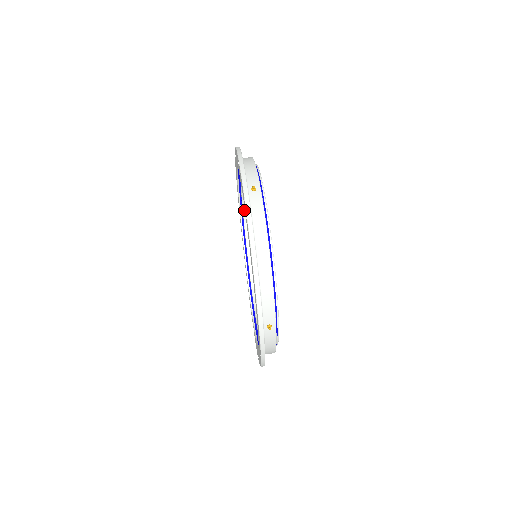
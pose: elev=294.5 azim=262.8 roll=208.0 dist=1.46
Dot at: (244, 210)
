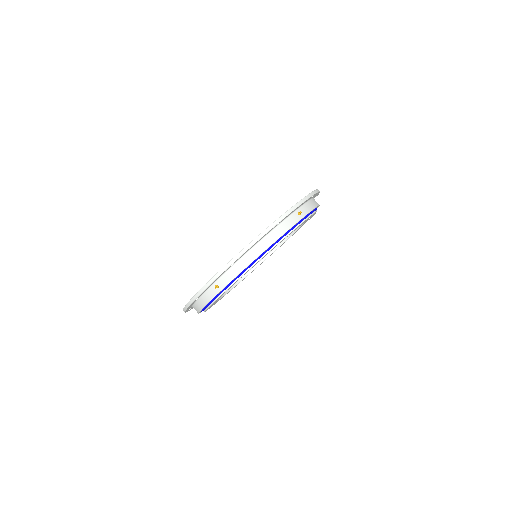
Dot at: occluded
